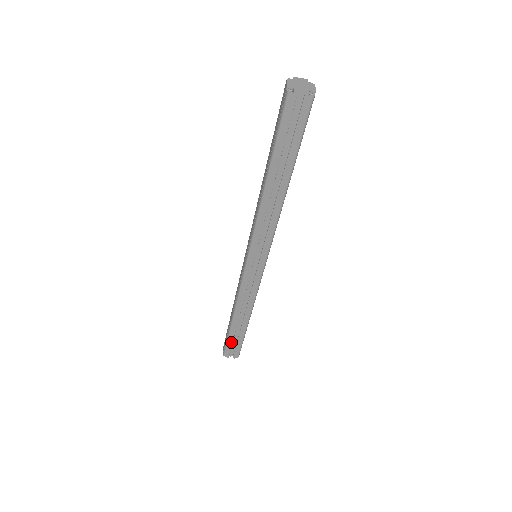
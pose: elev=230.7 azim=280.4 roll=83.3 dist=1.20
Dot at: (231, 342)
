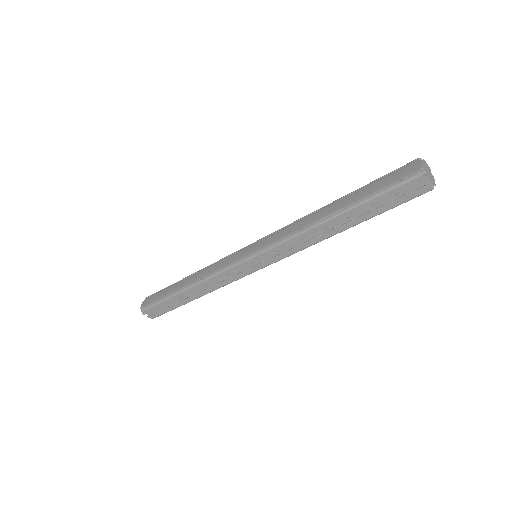
Dot at: (161, 305)
